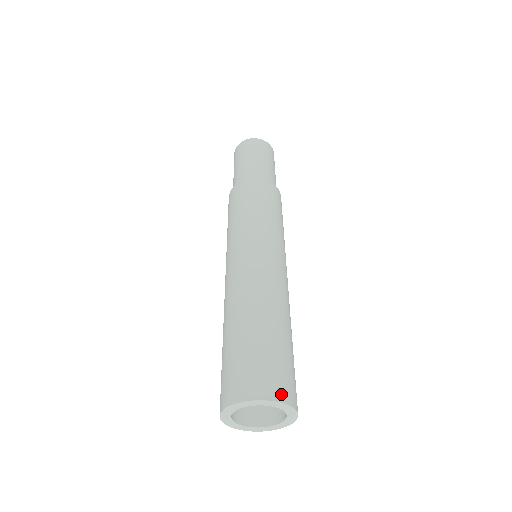
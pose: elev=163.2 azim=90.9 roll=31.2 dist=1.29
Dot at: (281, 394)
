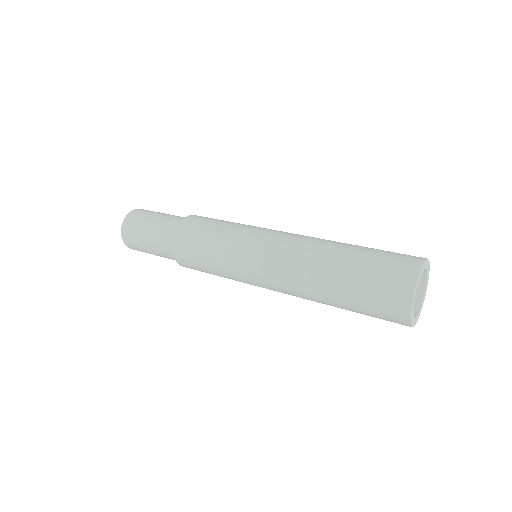
Dot at: occluded
